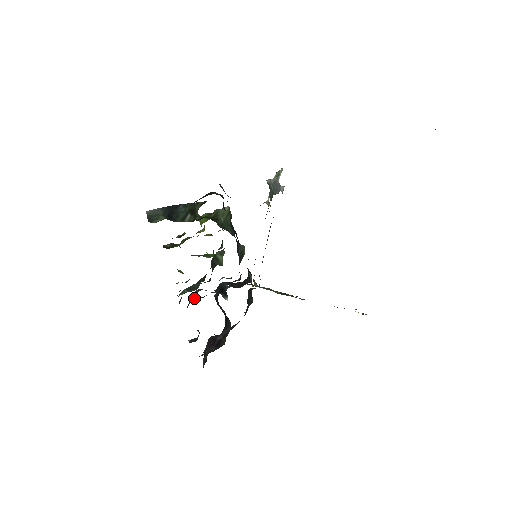
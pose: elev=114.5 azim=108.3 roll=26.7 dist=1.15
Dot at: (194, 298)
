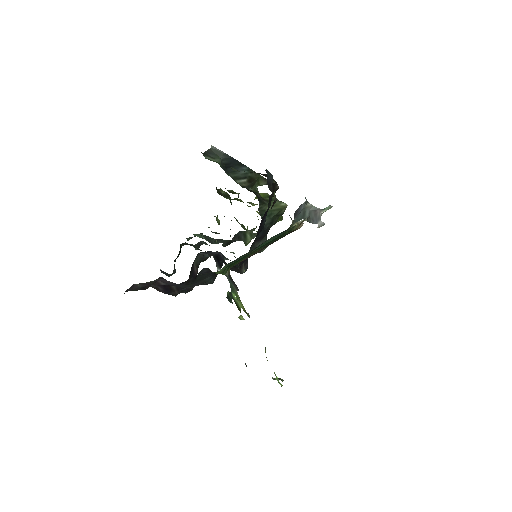
Dot at: (197, 245)
